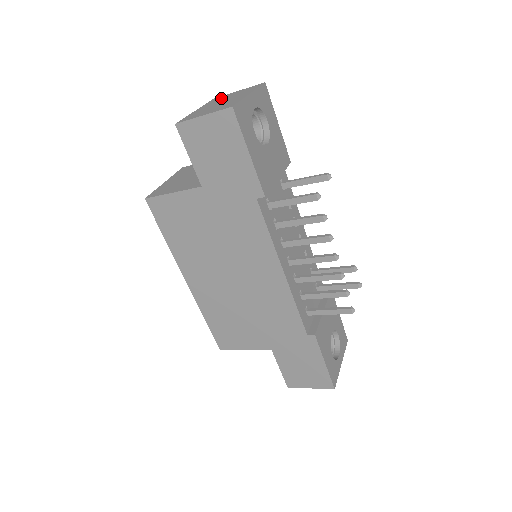
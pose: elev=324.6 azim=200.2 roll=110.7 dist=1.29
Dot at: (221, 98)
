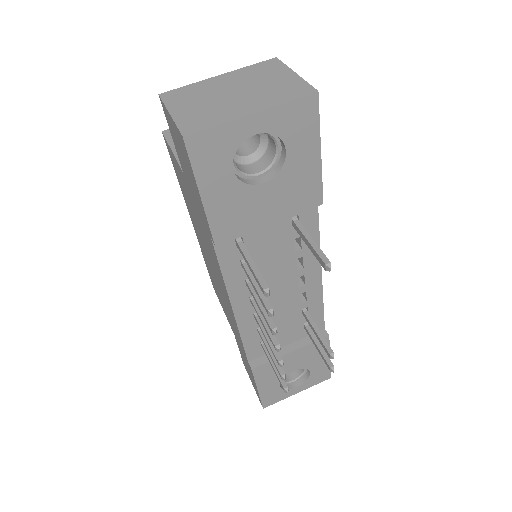
Dot at: (264, 72)
